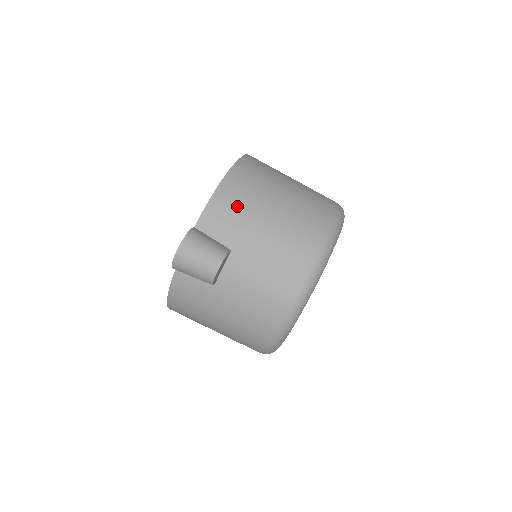
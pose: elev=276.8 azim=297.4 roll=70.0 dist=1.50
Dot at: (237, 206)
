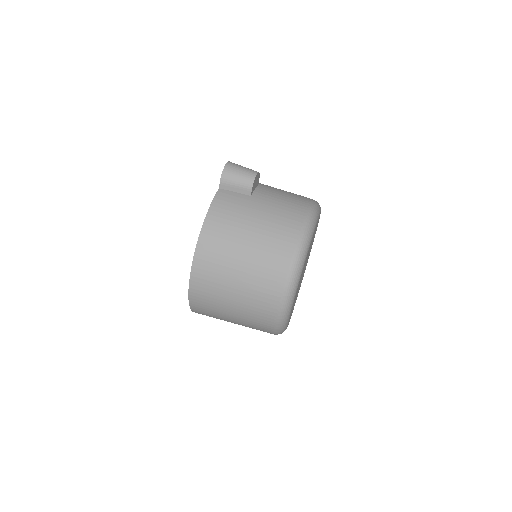
Dot at: occluded
